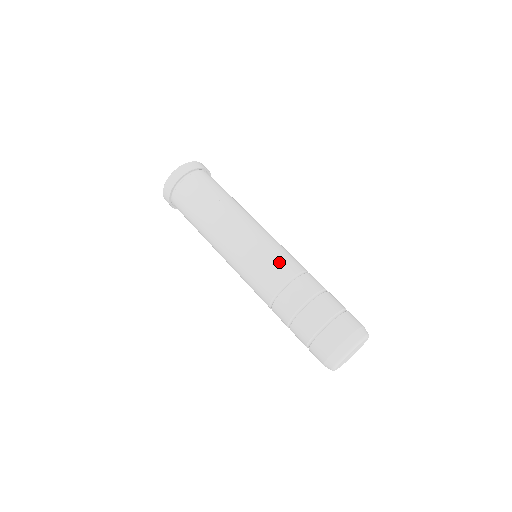
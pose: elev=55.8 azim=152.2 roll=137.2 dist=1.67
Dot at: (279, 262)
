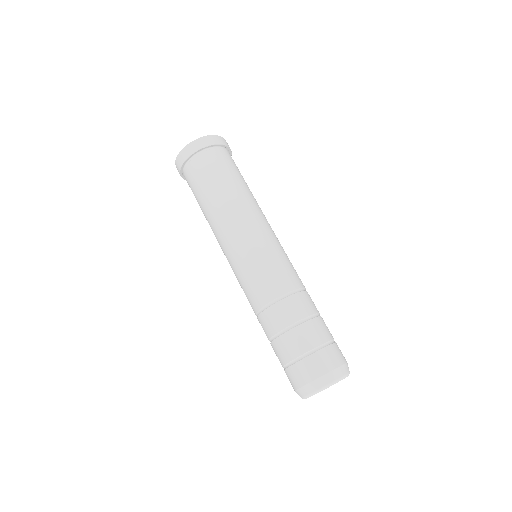
Dot at: (264, 279)
